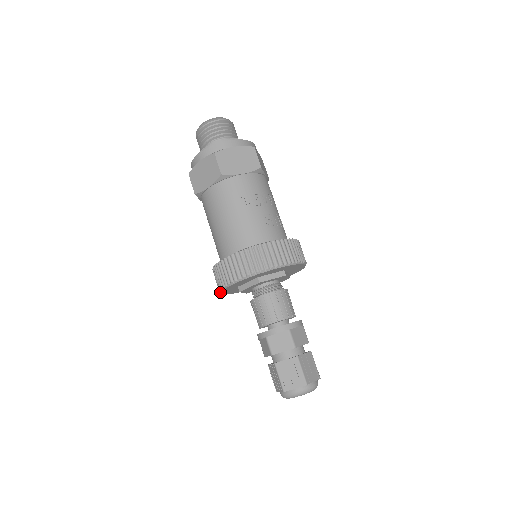
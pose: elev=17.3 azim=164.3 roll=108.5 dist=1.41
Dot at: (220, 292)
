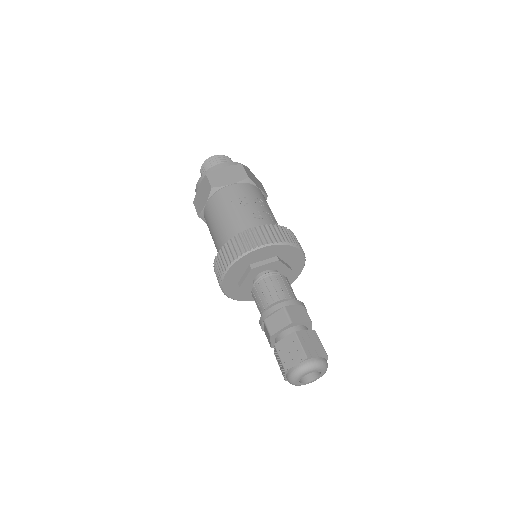
Dot at: (224, 293)
